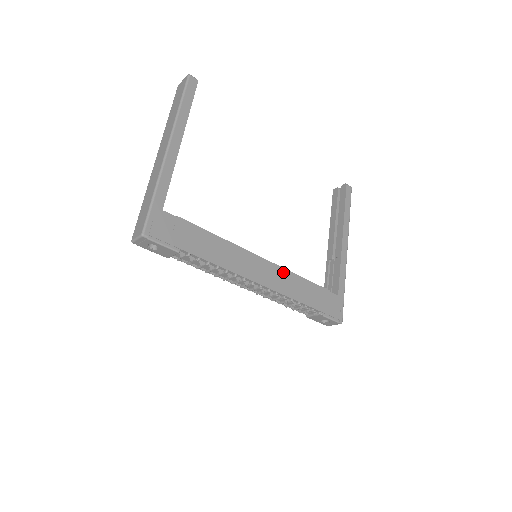
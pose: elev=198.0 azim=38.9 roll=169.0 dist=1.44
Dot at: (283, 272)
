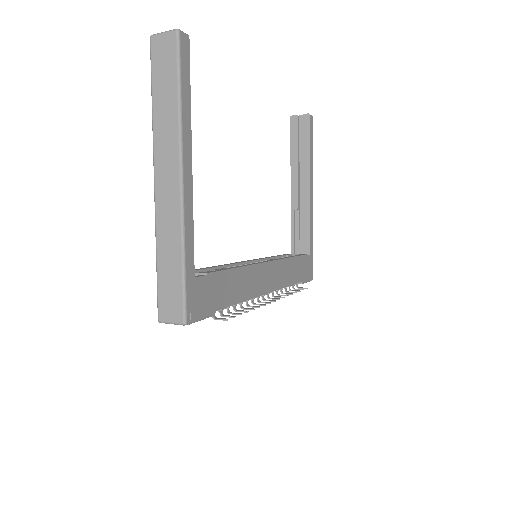
Dot at: (280, 264)
